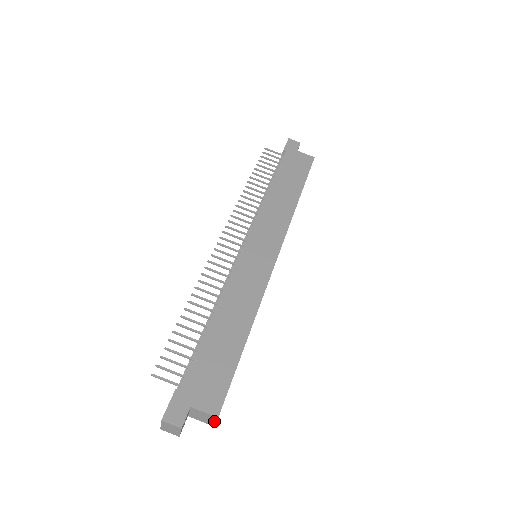
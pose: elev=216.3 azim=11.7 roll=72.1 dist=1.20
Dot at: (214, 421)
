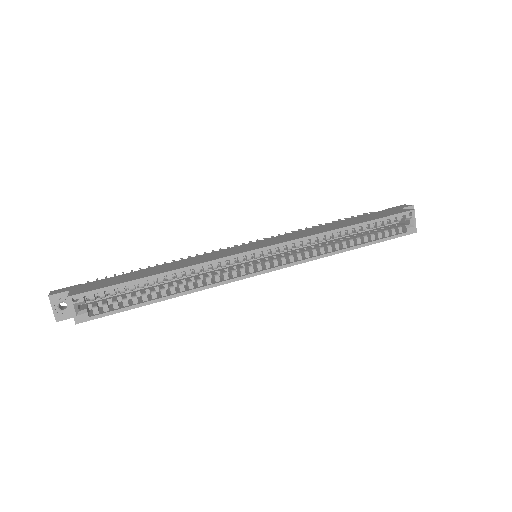
Dot at: (72, 309)
